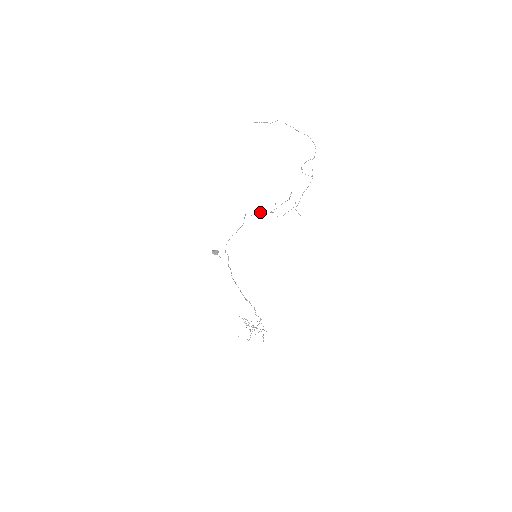
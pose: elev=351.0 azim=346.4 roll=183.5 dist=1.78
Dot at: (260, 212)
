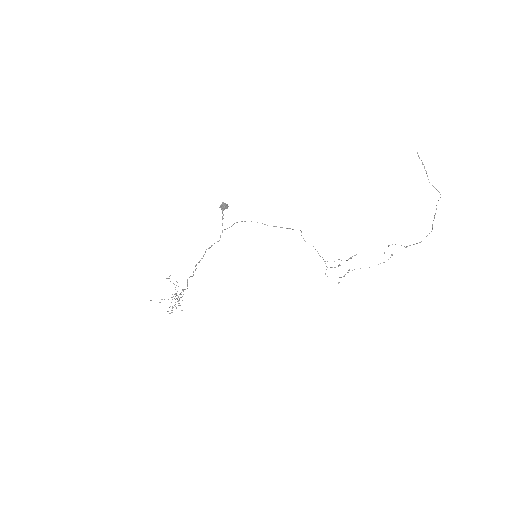
Dot at: occluded
